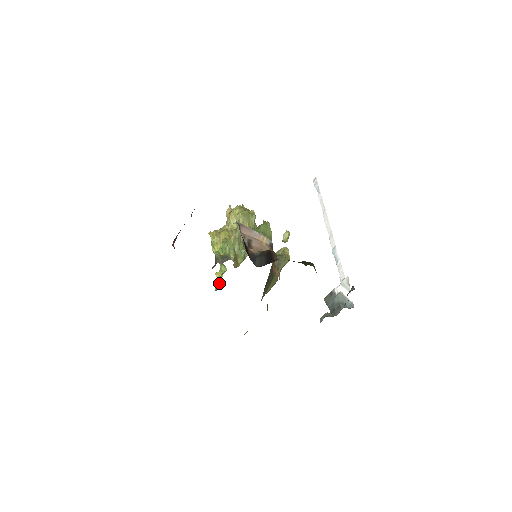
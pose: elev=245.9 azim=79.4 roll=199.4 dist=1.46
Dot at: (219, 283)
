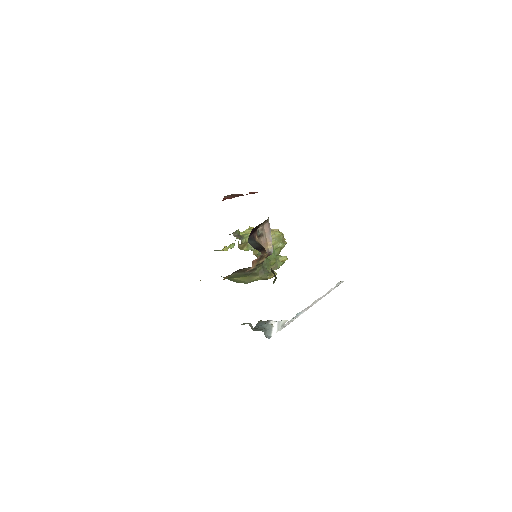
Dot at: (220, 250)
